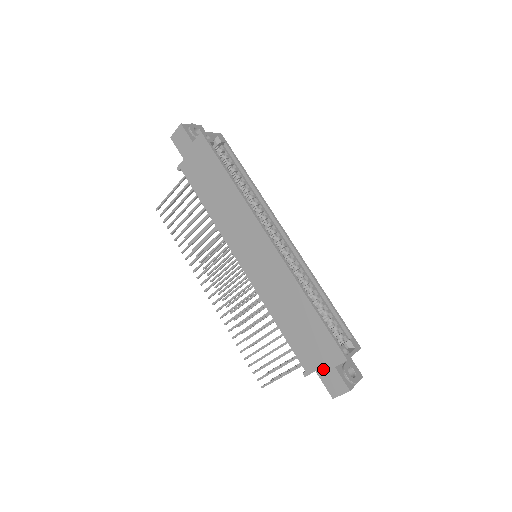
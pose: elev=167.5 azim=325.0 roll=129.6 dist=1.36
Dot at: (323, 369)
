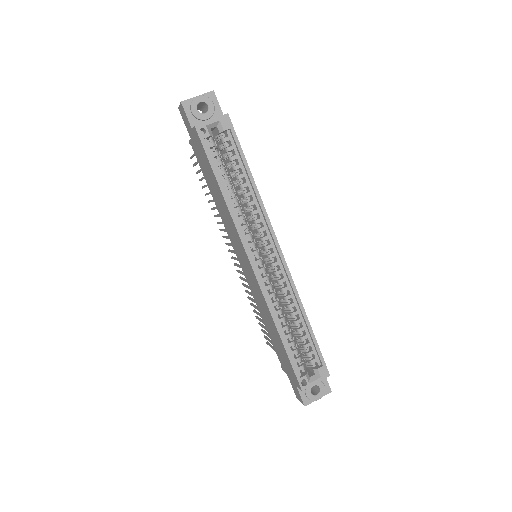
Dot at: (290, 378)
